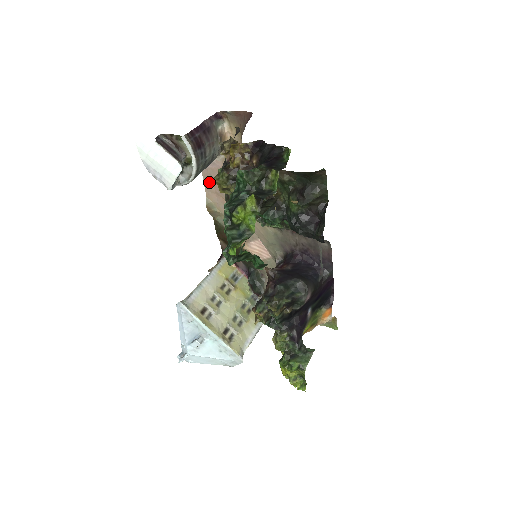
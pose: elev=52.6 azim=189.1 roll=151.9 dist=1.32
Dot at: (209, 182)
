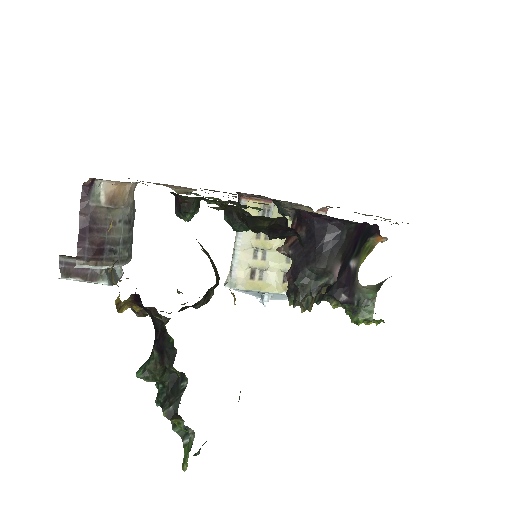
Dot at: (158, 183)
